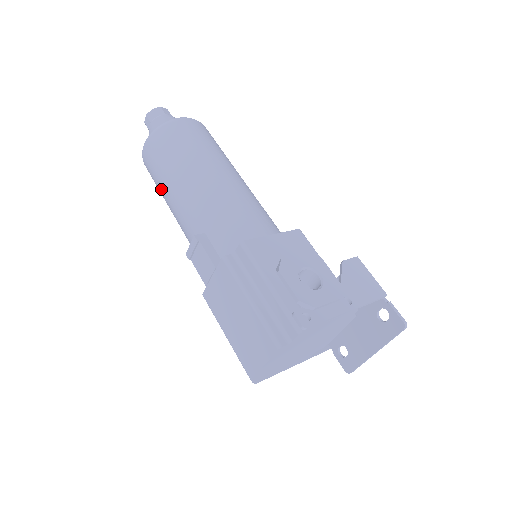
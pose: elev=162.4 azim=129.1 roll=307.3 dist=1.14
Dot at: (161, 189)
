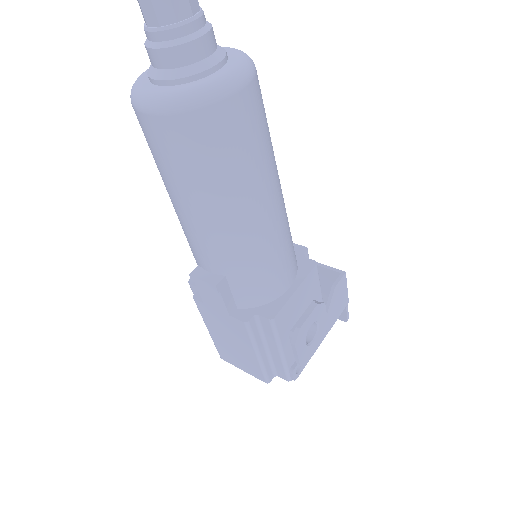
Dot at: (166, 181)
